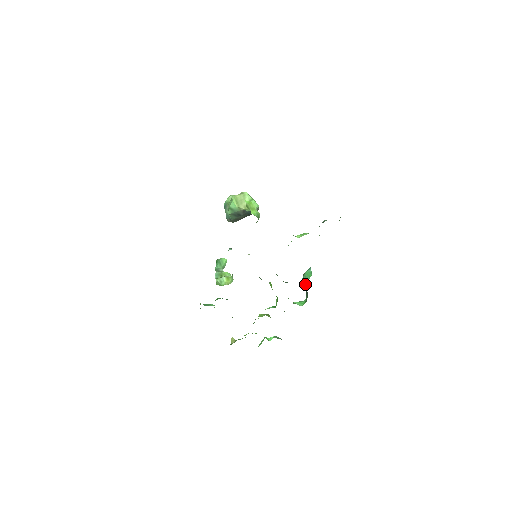
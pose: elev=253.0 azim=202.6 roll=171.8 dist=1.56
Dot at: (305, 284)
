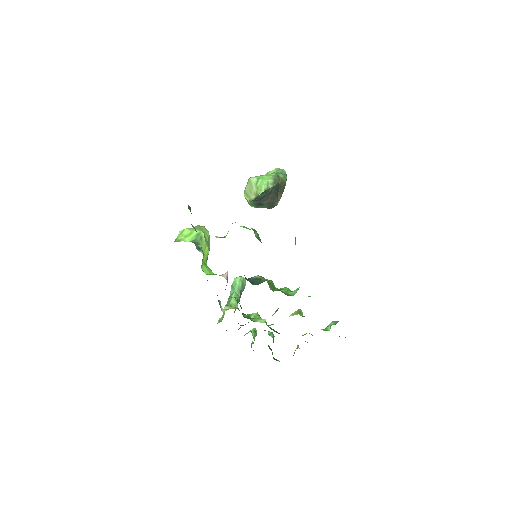
Dot at: occluded
